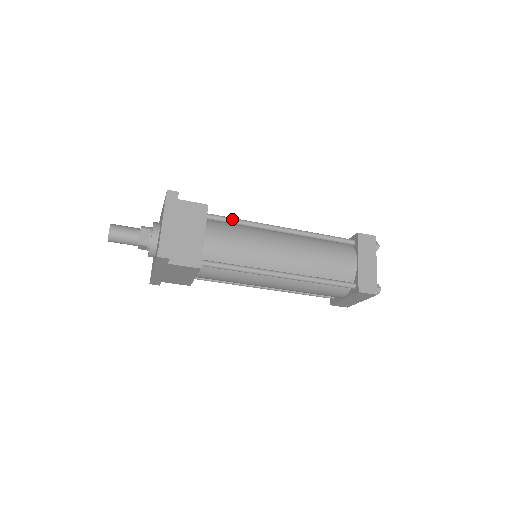
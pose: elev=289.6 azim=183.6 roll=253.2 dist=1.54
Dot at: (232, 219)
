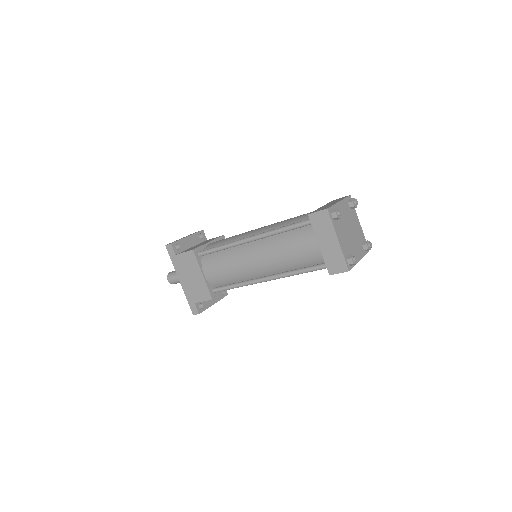
Dot at: occluded
